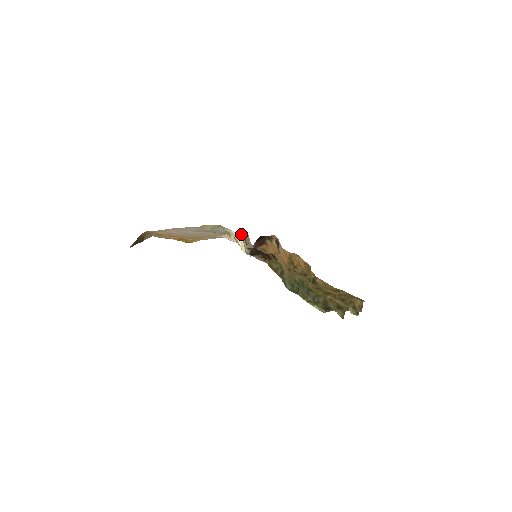
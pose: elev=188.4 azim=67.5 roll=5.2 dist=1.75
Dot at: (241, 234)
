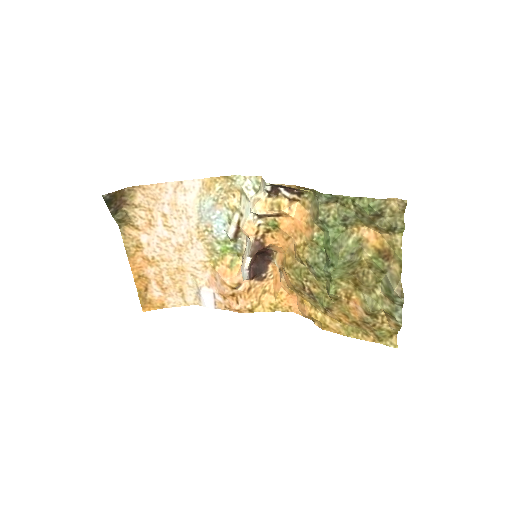
Dot at: occluded
